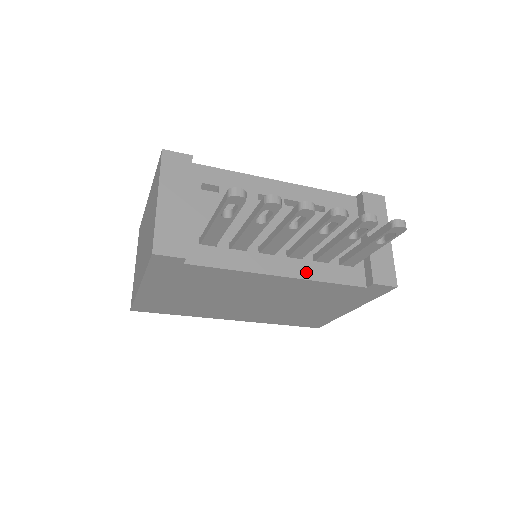
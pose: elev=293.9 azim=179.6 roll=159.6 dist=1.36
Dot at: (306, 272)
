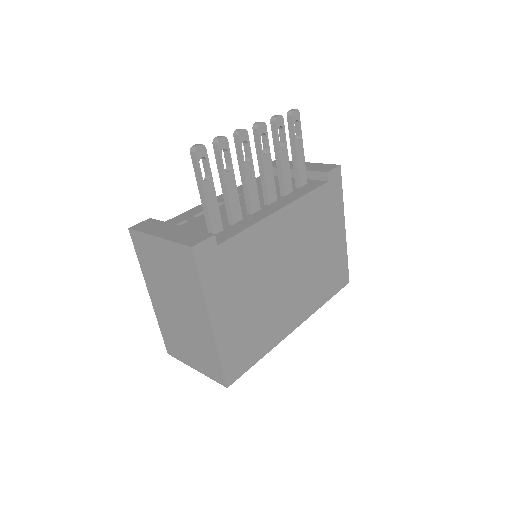
Dot at: (288, 200)
